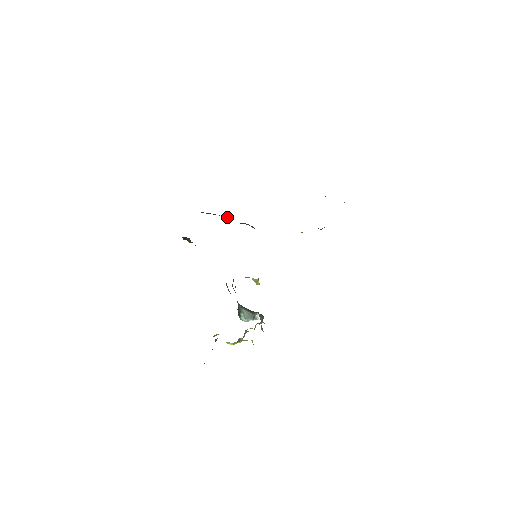
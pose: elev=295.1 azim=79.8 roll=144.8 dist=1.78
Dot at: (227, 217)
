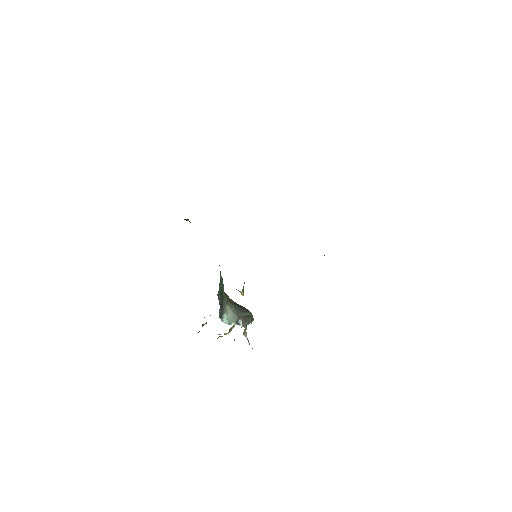
Dot at: occluded
